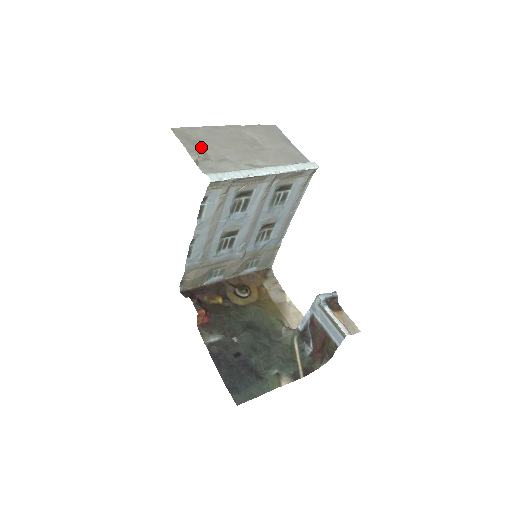
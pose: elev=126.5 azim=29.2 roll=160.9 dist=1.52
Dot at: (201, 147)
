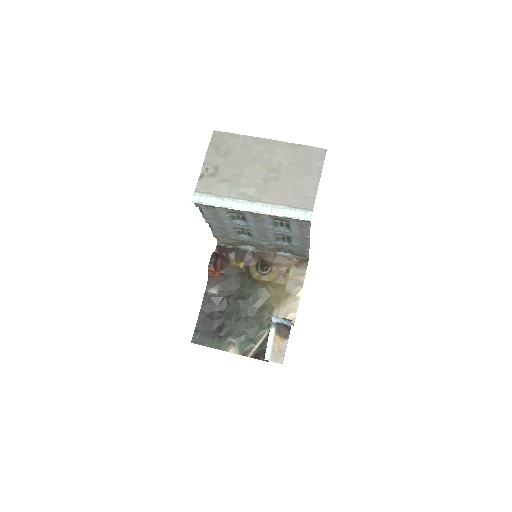
Dot at: (220, 160)
